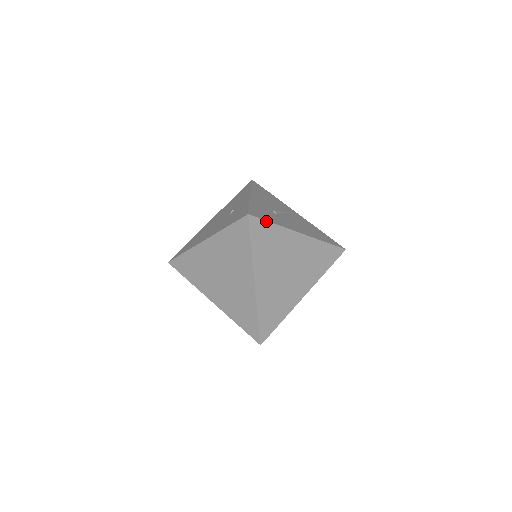
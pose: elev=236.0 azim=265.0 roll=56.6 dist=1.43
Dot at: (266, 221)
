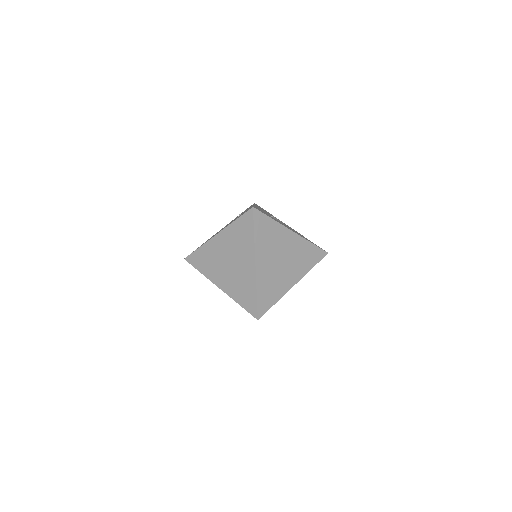
Dot at: (266, 215)
